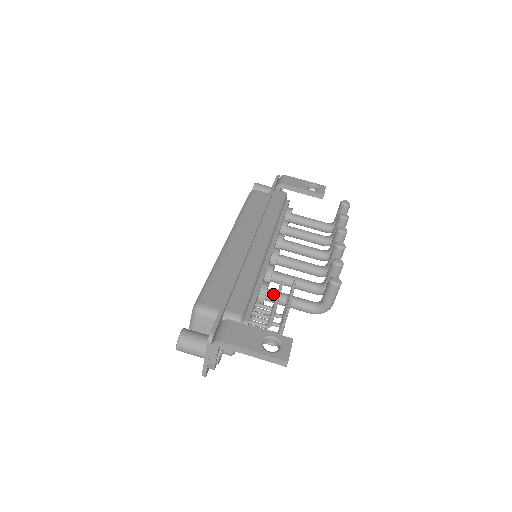
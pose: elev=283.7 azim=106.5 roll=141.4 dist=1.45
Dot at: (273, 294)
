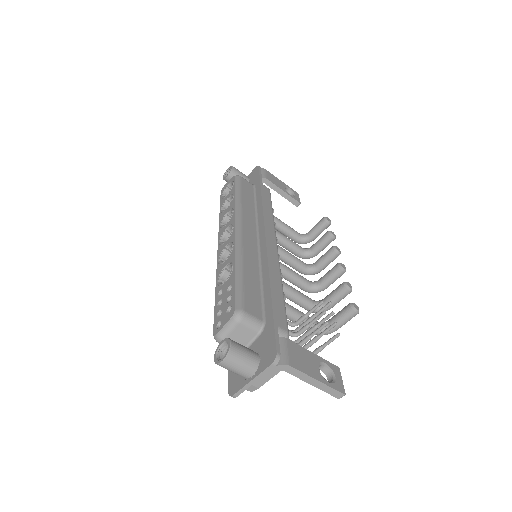
Dot at: (287, 307)
